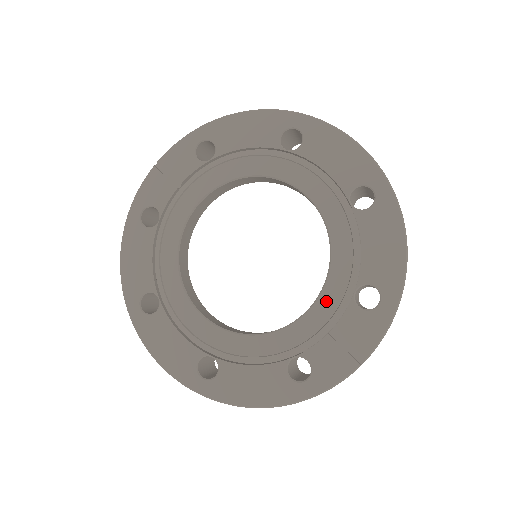
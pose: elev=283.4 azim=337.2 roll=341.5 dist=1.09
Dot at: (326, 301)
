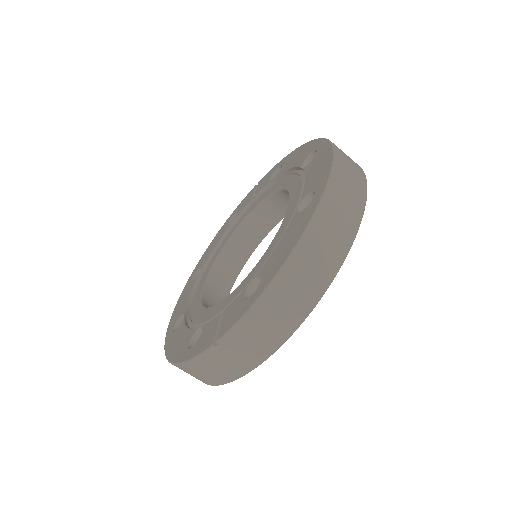
Dot at: (240, 288)
